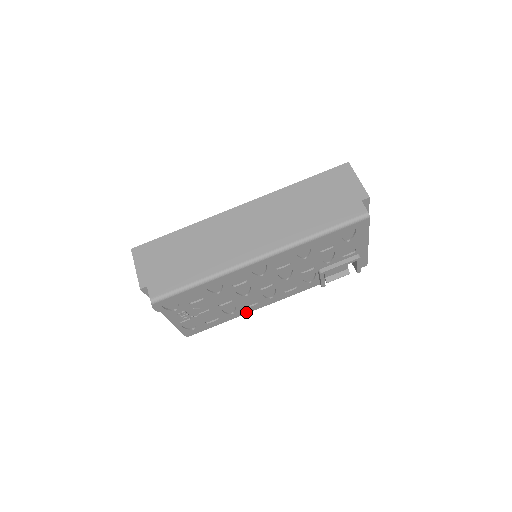
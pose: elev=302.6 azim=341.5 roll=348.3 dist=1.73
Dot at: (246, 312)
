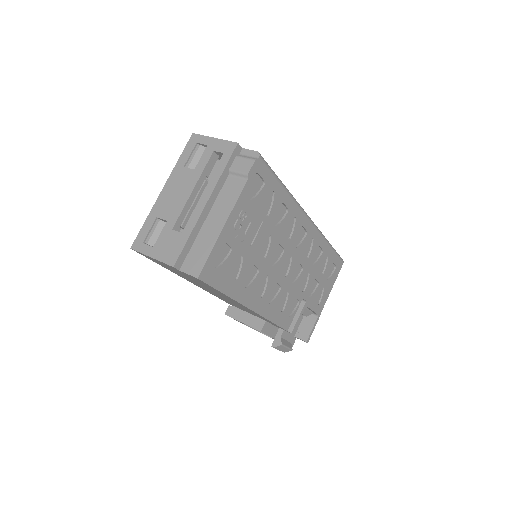
Dot at: (247, 303)
